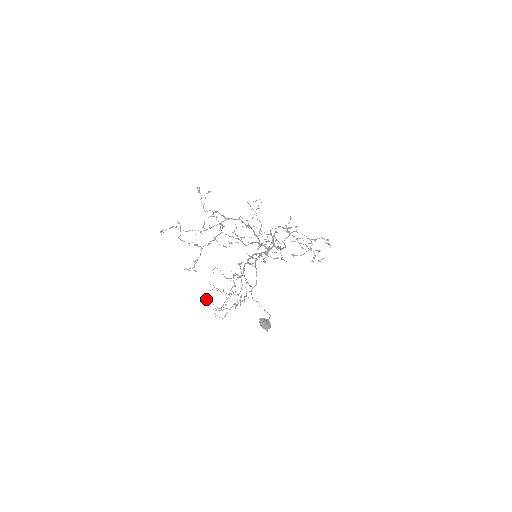
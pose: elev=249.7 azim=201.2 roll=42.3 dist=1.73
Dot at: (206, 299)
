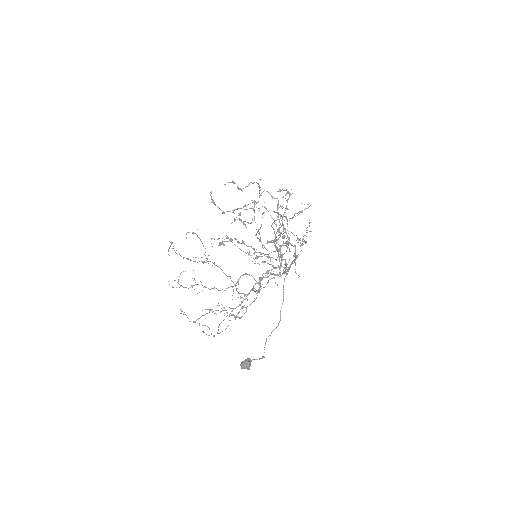
Dot at: (208, 327)
